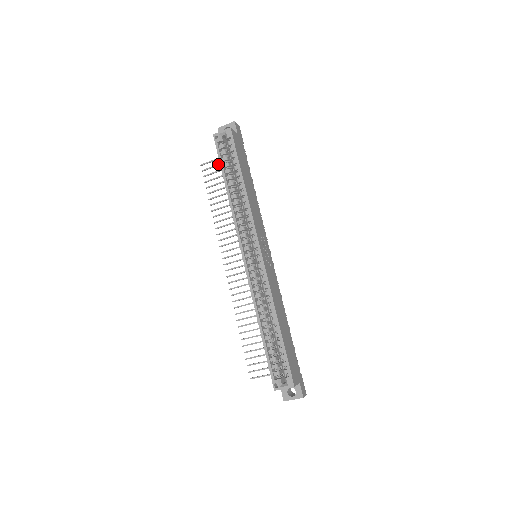
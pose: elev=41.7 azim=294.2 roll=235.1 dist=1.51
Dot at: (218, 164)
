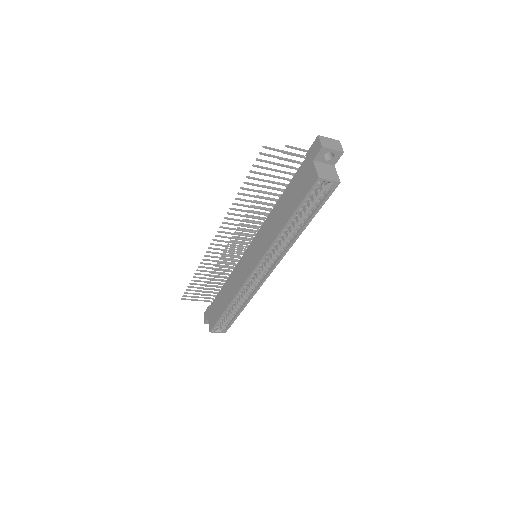
Dot at: (283, 159)
